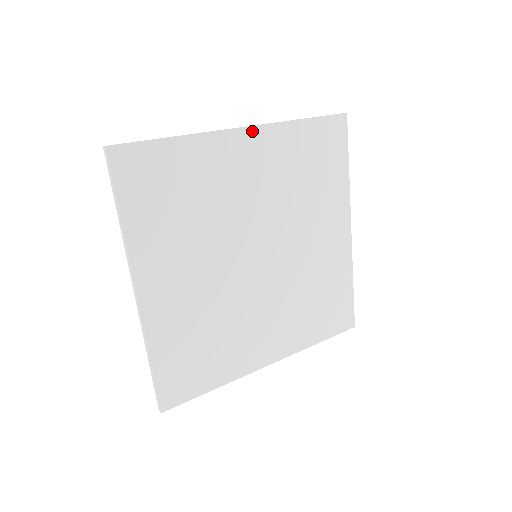
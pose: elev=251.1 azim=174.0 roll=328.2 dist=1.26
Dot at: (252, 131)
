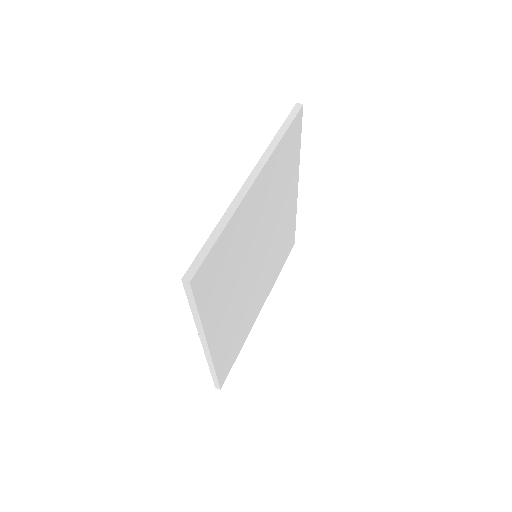
Dot at: (297, 193)
